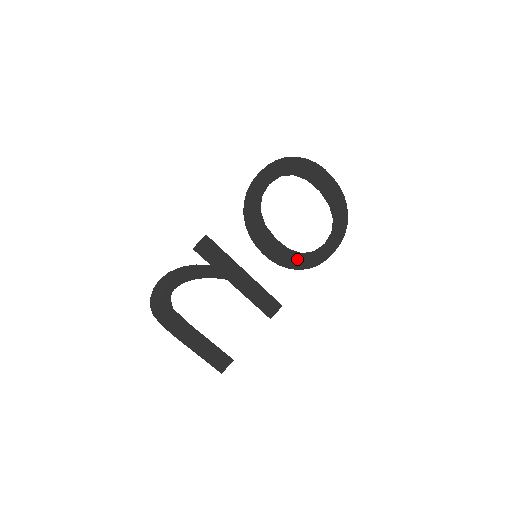
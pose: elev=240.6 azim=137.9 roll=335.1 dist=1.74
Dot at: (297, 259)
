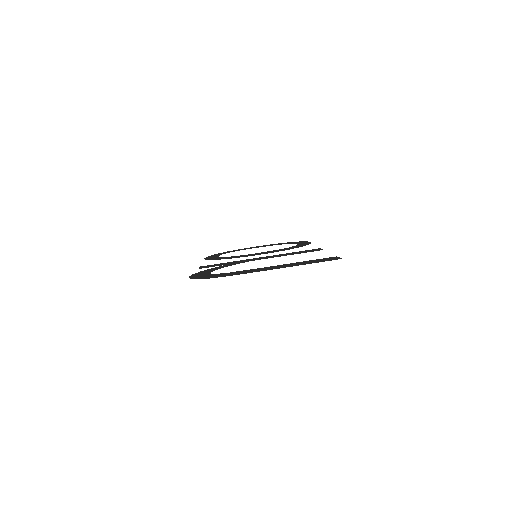
Dot at: occluded
